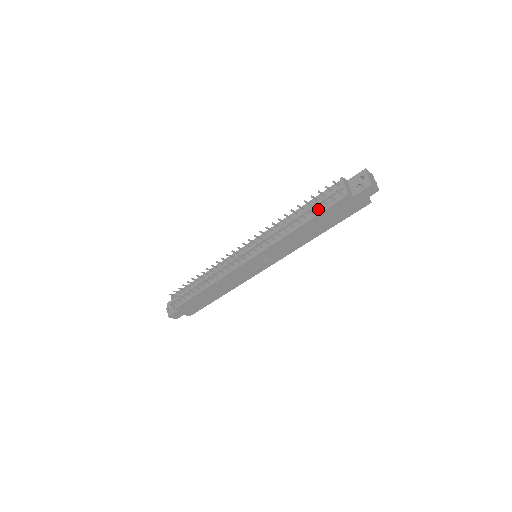
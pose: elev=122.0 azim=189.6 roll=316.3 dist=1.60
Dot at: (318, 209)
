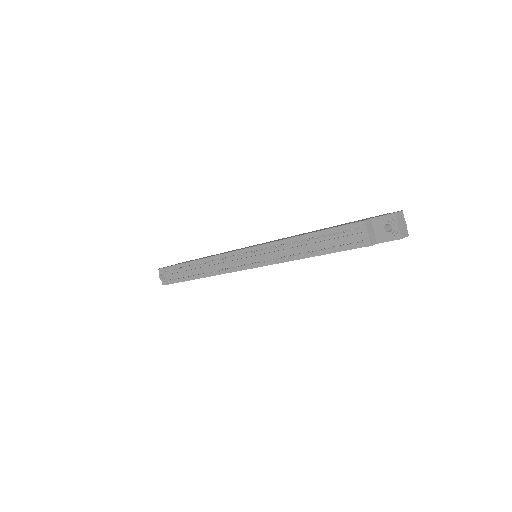
Dot at: (333, 246)
